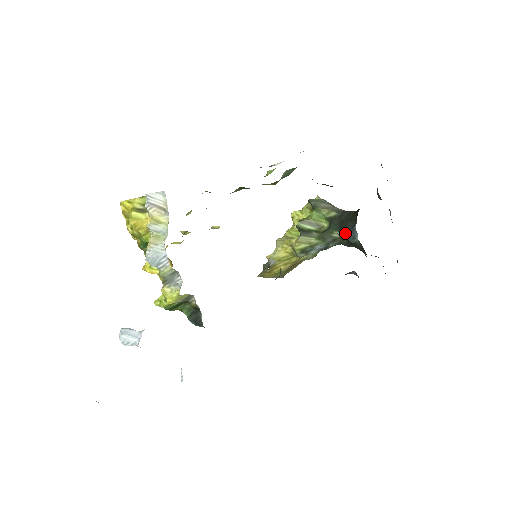
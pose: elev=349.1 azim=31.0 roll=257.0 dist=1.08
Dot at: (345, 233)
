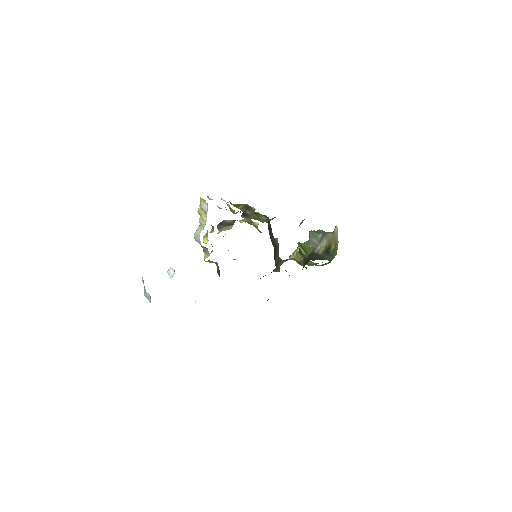
Dot at: occluded
